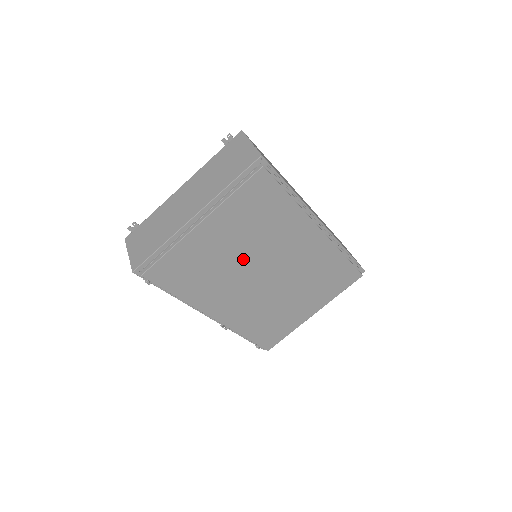
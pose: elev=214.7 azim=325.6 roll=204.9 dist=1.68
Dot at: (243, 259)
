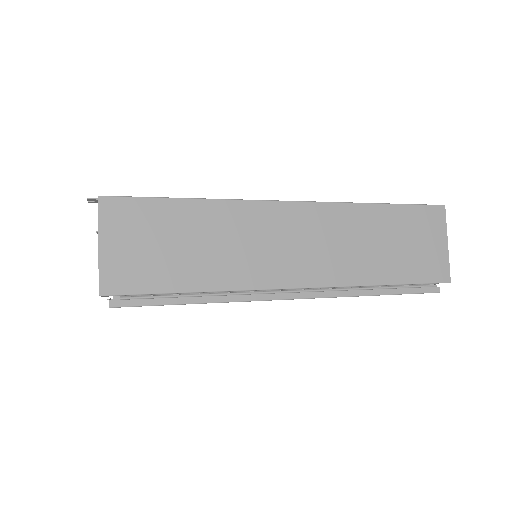
Dot at: occluded
